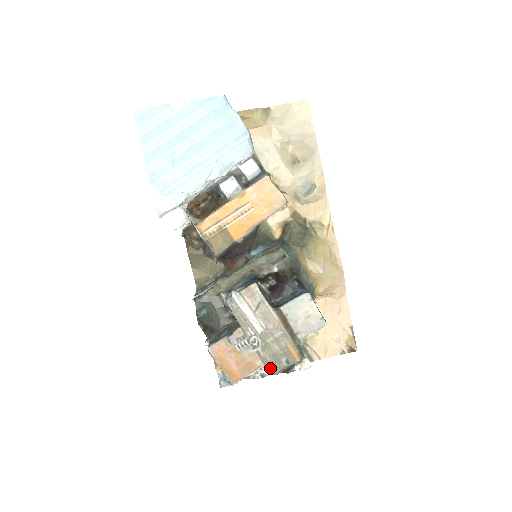
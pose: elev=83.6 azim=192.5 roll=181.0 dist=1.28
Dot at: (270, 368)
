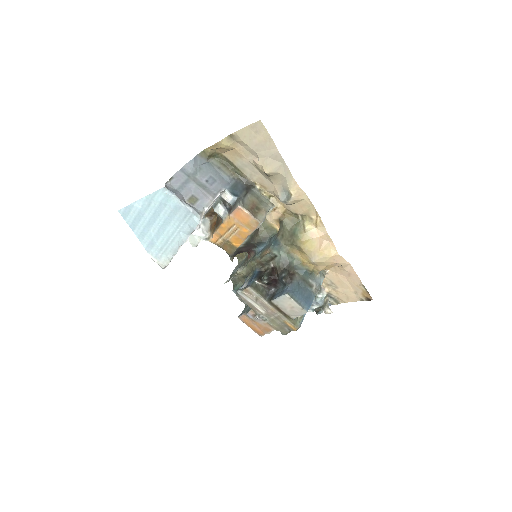
Dot at: (280, 331)
